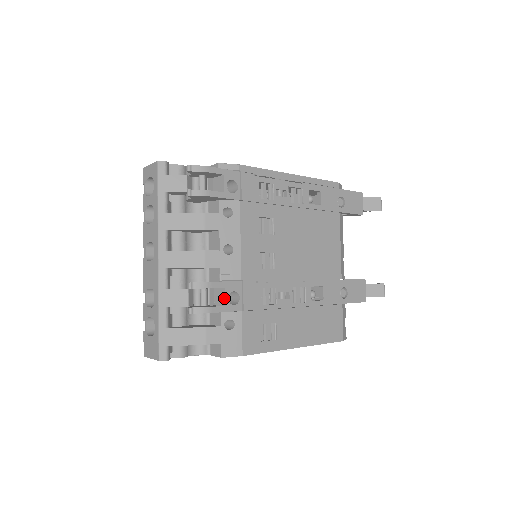
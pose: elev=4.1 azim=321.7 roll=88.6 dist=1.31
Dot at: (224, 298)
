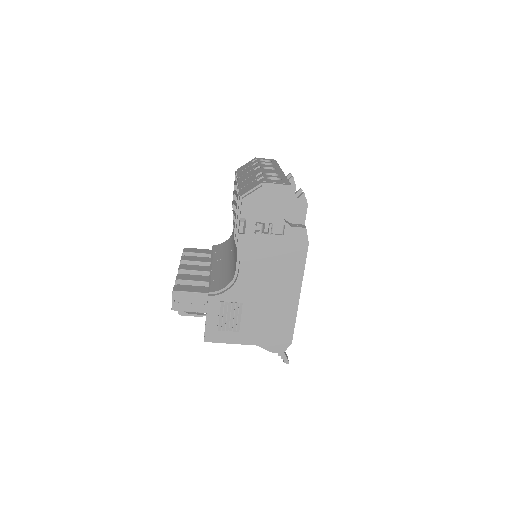
Dot at: occluded
